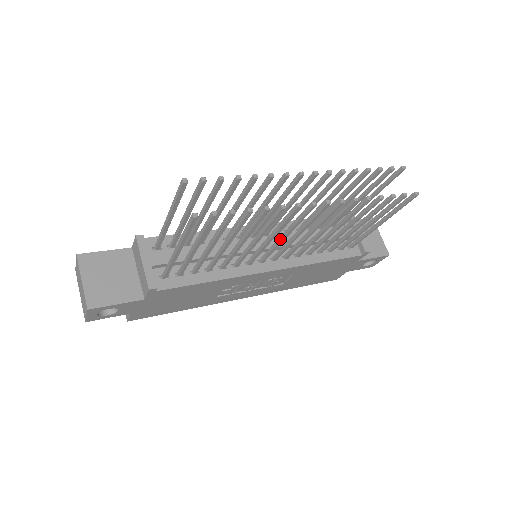
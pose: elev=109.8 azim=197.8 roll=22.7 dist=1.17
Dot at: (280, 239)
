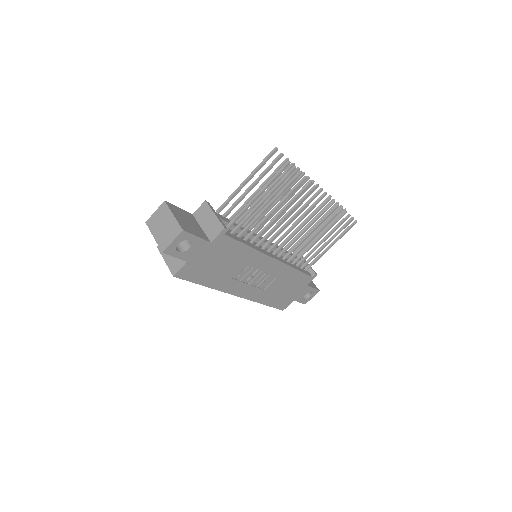
Dot at: (292, 226)
